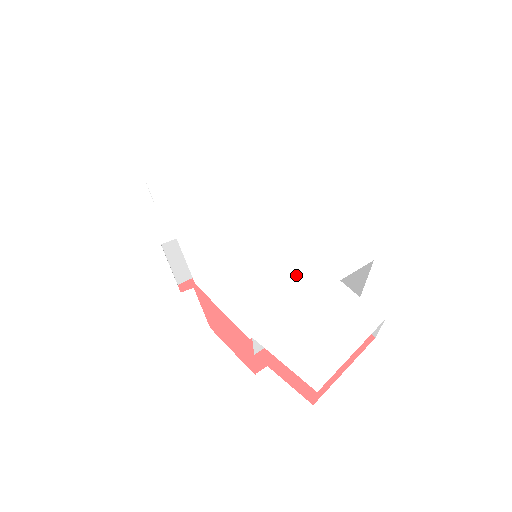
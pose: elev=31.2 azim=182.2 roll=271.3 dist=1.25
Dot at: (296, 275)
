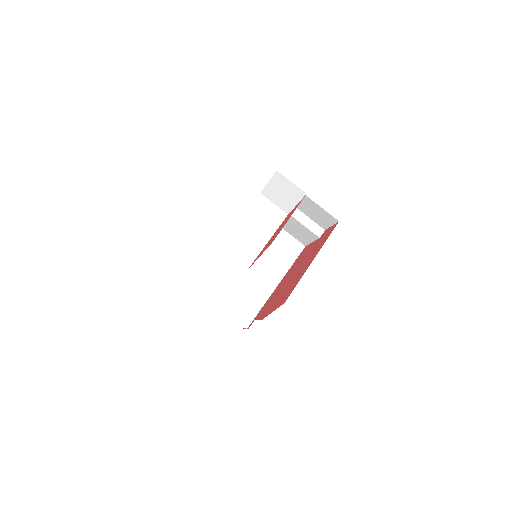
Dot at: occluded
